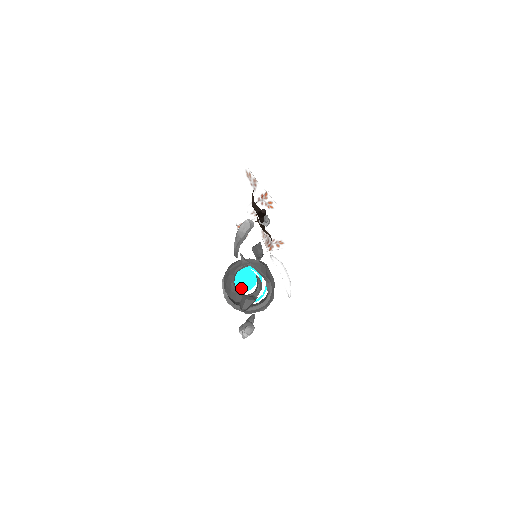
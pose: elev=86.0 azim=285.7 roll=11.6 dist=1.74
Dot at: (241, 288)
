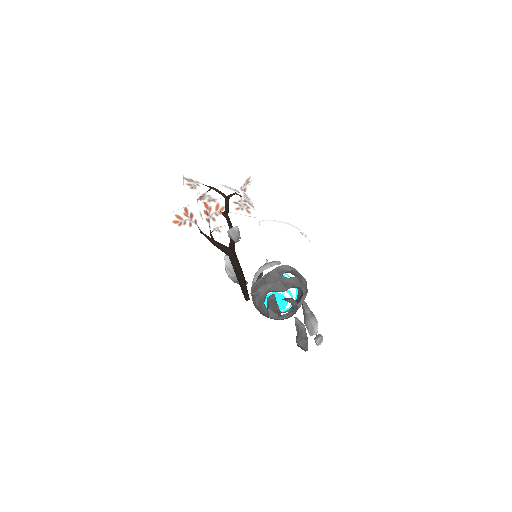
Dot at: occluded
